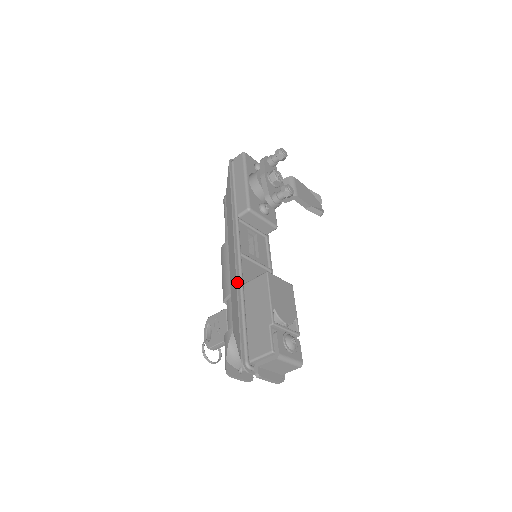
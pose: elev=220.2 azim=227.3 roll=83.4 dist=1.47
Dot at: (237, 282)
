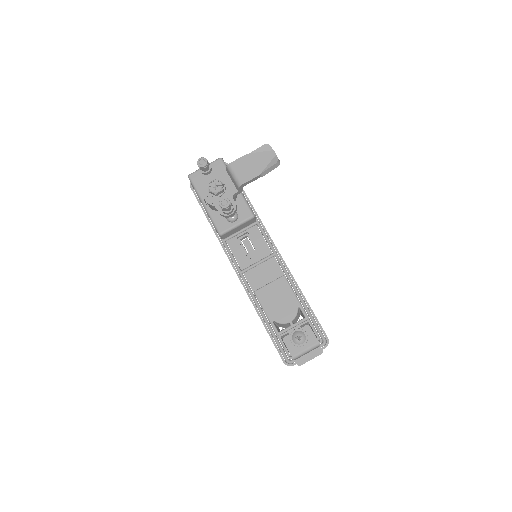
Dot at: occluded
